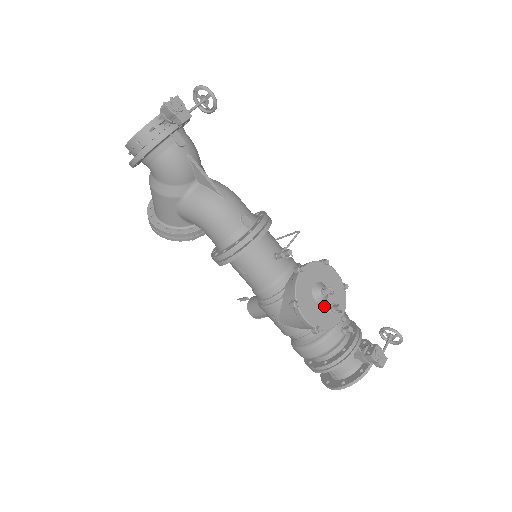
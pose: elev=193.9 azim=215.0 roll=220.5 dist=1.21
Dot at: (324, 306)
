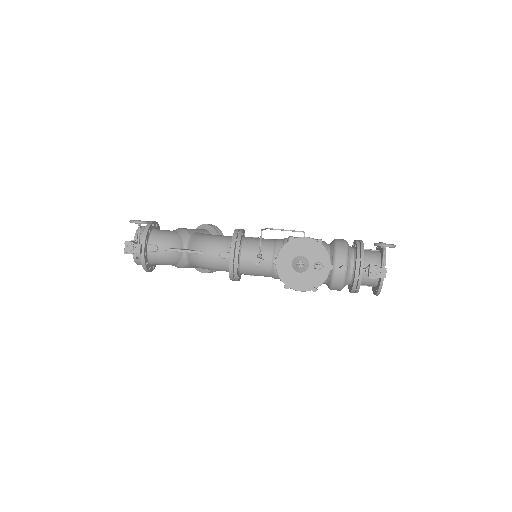
Dot at: (310, 270)
